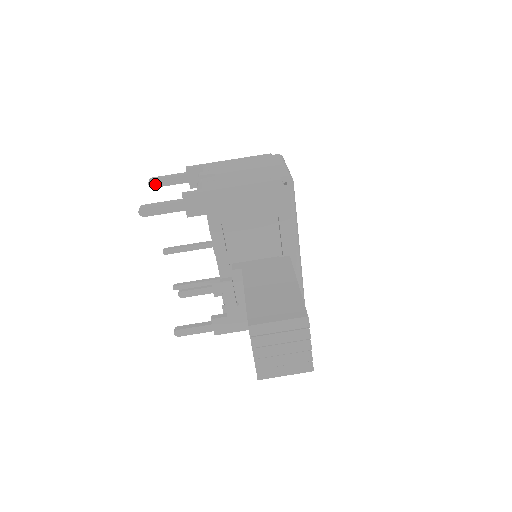
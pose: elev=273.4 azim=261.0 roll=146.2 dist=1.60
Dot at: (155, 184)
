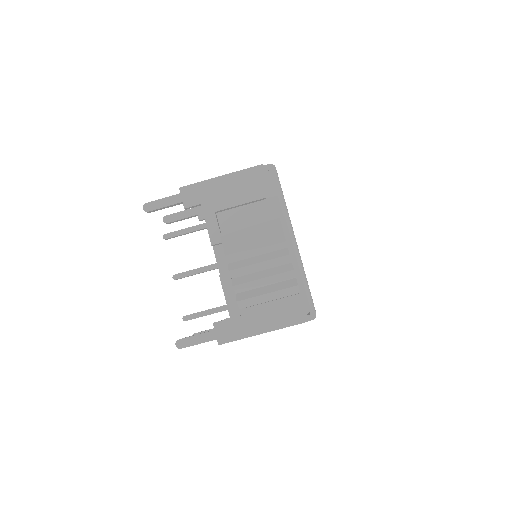
Dot at: (169, 220)
